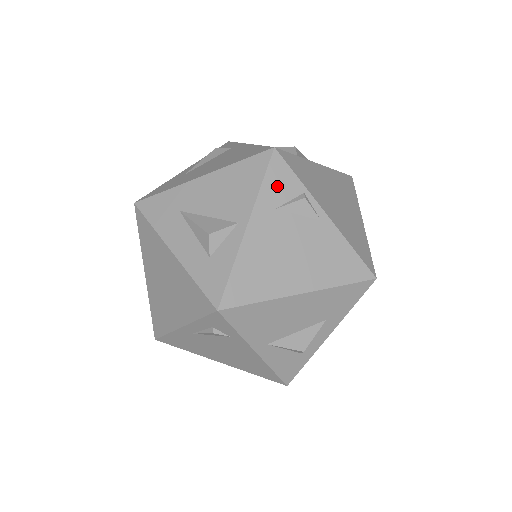
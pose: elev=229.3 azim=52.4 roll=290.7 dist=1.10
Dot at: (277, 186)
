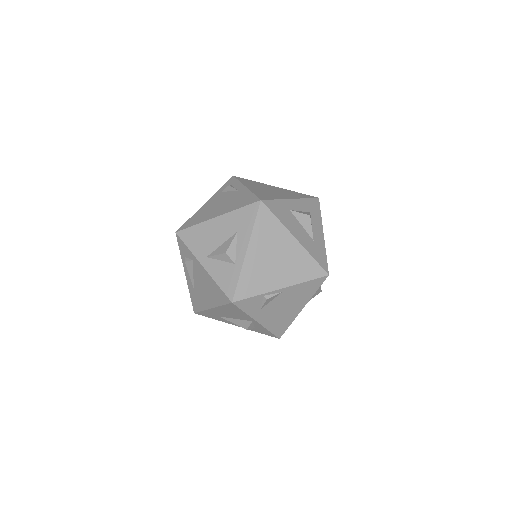
Dot at: (251, 306)
